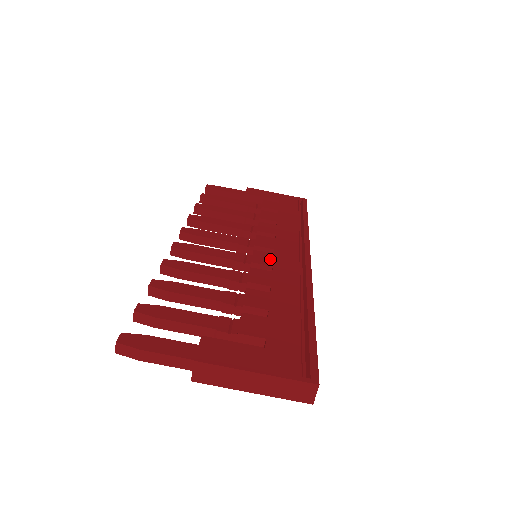
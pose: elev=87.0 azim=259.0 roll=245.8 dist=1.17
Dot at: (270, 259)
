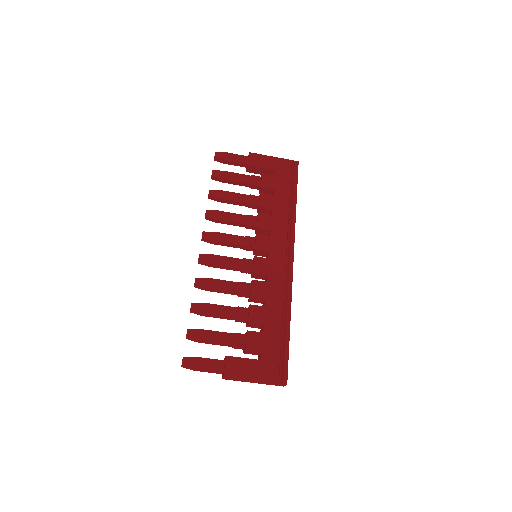
Dot at: (265, 266)
